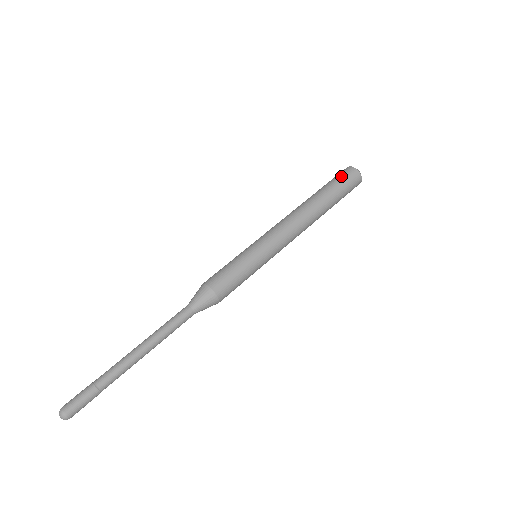
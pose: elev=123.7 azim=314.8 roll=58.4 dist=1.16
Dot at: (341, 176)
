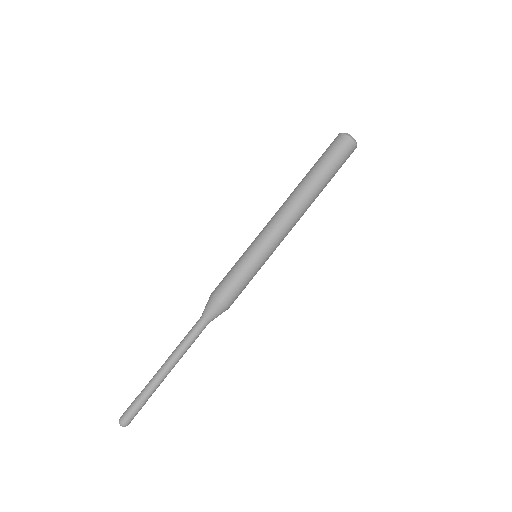
Dot at: (328, 148)
